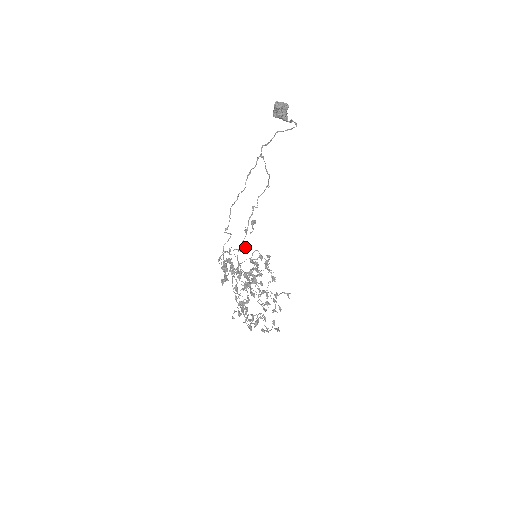
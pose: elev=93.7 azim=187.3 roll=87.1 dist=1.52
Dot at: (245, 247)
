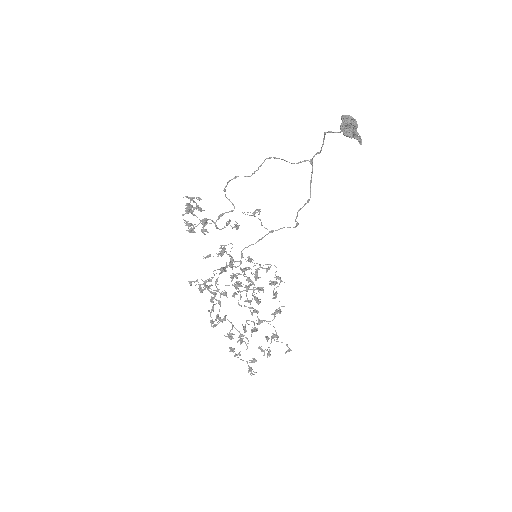
Dot at: occluded
